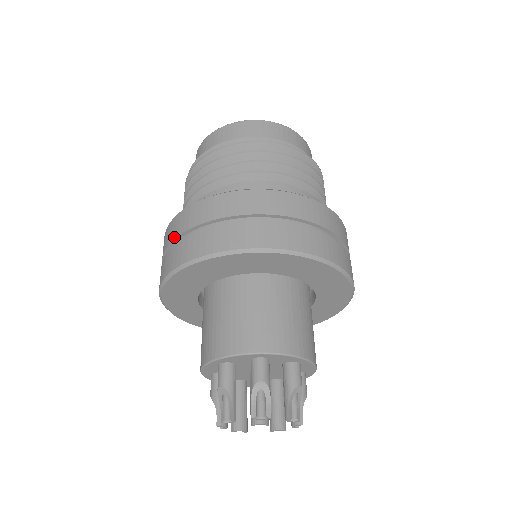
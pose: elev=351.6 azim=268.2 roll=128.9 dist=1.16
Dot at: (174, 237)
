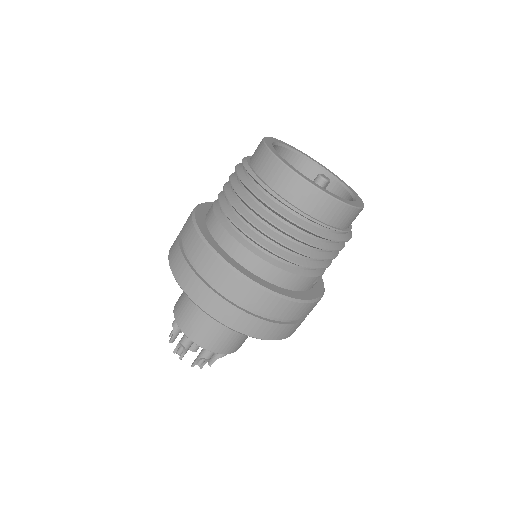
Dot at: (182, 230)
